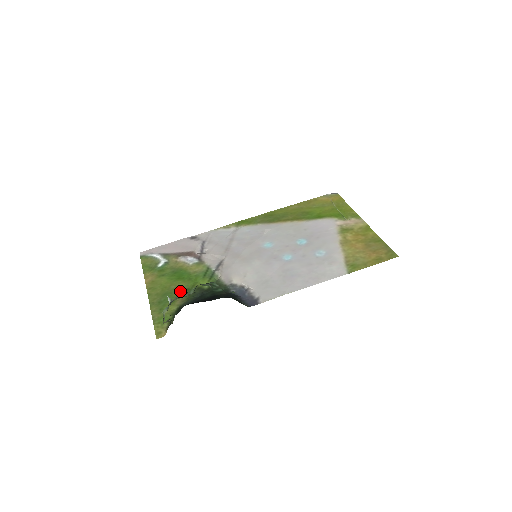
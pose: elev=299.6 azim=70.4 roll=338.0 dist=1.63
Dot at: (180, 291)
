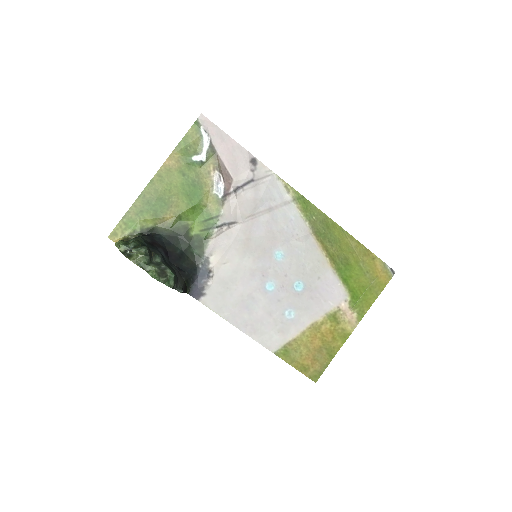
Dot at: (144, 256)
